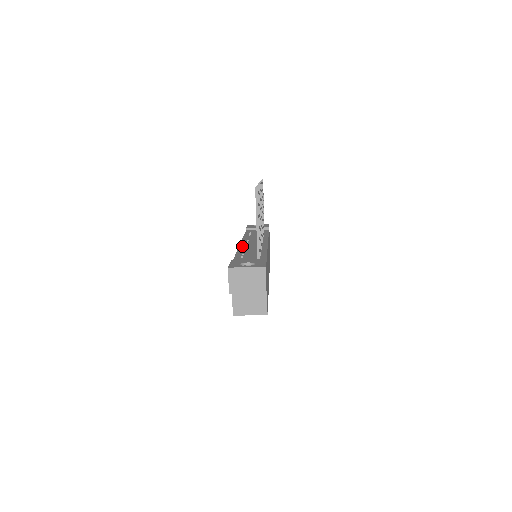
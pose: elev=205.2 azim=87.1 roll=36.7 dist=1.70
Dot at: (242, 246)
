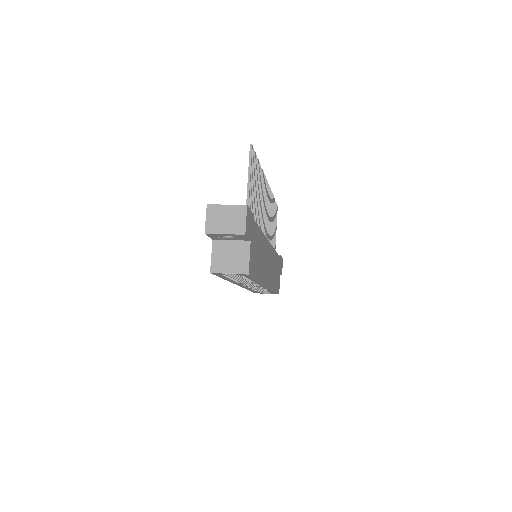
Dot at: occluded
